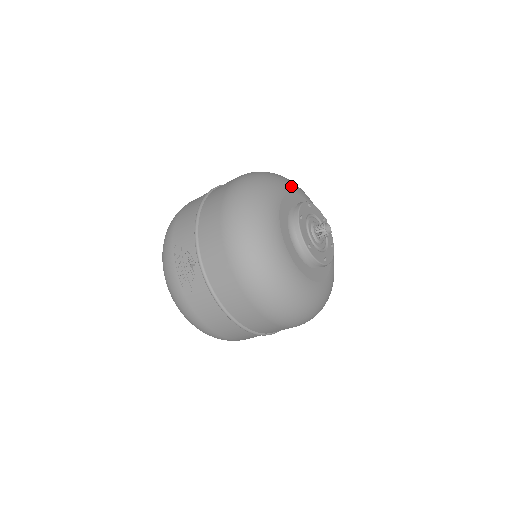
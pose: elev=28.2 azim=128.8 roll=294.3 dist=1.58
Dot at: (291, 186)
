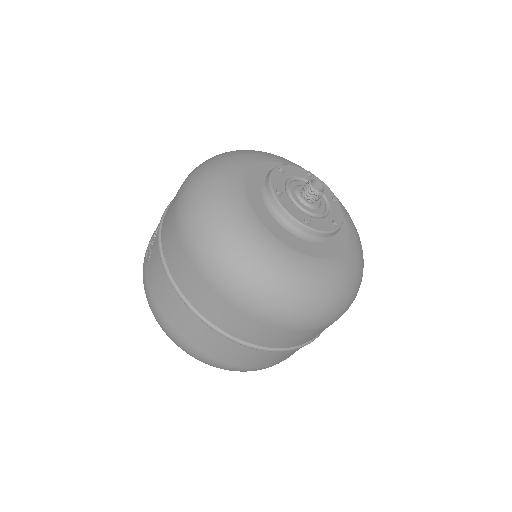
Dot at: occluded
